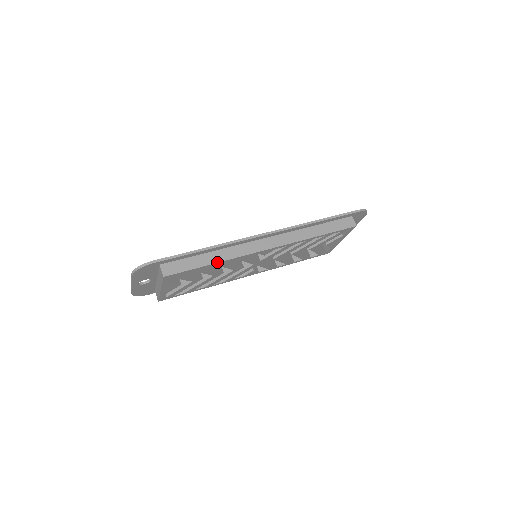
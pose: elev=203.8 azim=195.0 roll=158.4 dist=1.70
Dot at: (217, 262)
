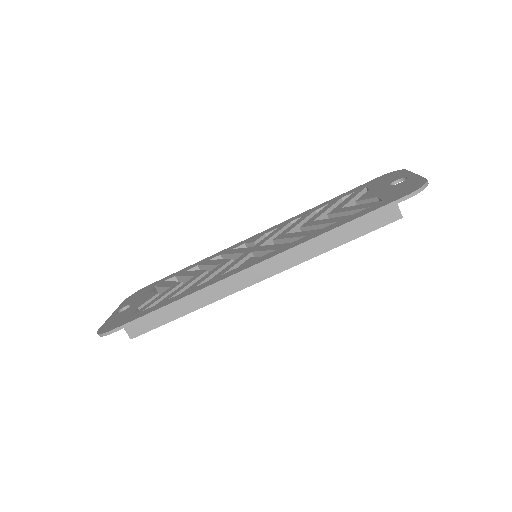
Dot at: (190, 312)
